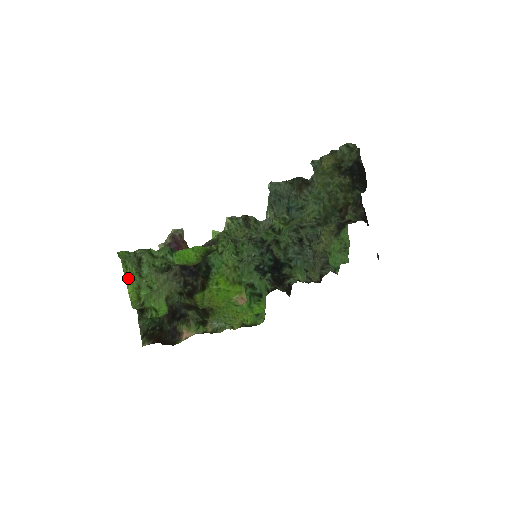
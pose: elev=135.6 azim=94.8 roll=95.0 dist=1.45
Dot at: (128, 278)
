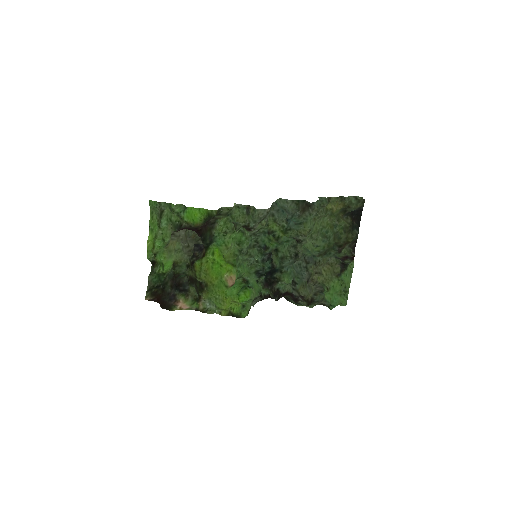
Dot at: (151, 227)
